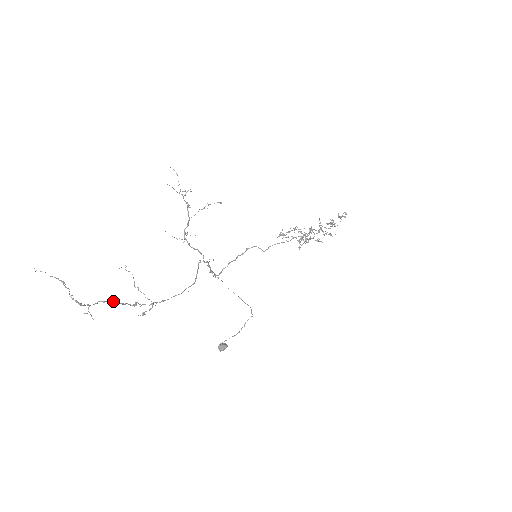
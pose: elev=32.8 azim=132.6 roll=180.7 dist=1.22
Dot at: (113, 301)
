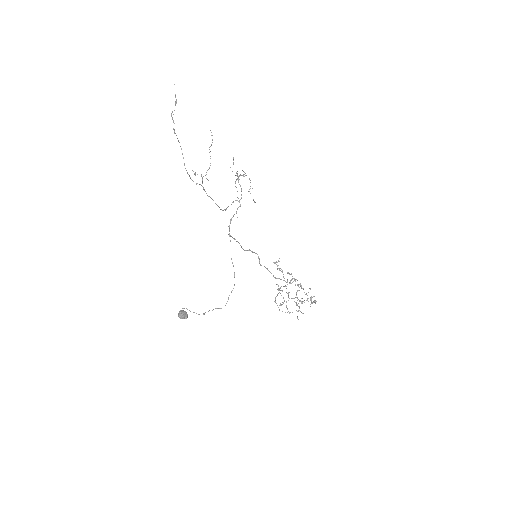
Dot at: occluded
